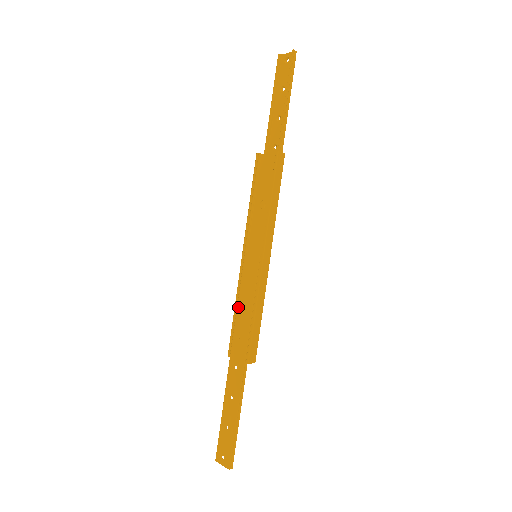
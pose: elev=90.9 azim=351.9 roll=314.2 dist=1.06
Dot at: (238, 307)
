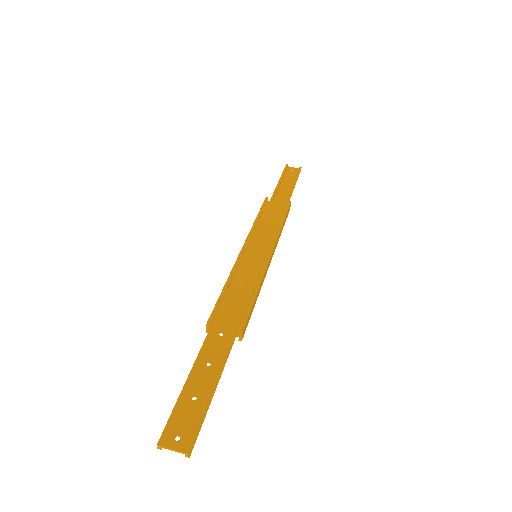
Dot at: (232, 284)
